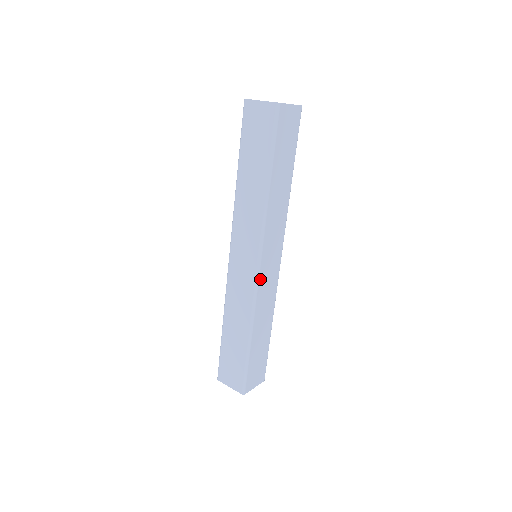
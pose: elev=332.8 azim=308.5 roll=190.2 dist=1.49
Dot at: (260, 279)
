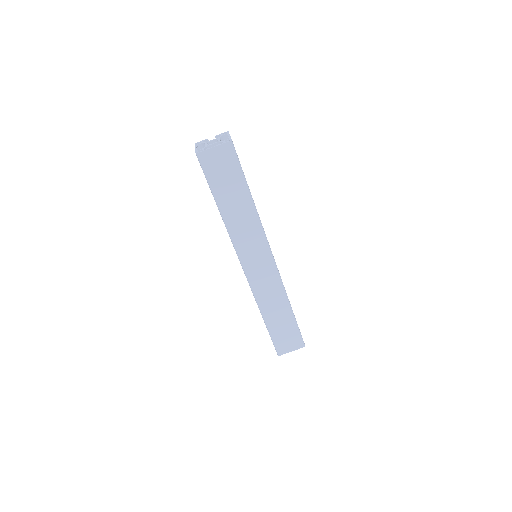
Dot at: (251, 278)
